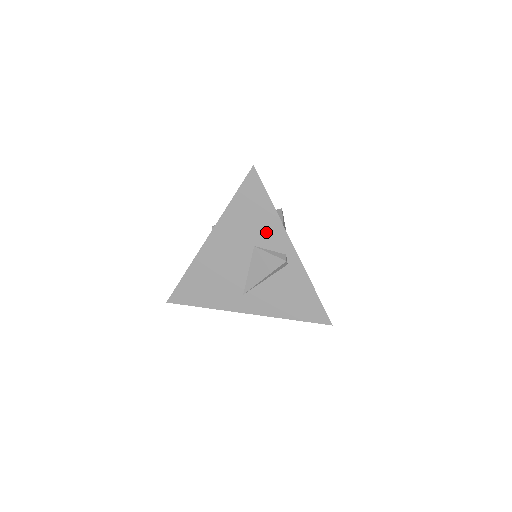
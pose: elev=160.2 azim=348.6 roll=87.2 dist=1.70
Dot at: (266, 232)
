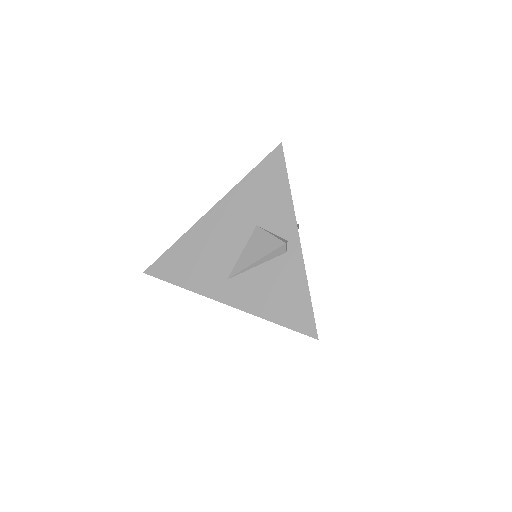
Dot at: (274, 212)
